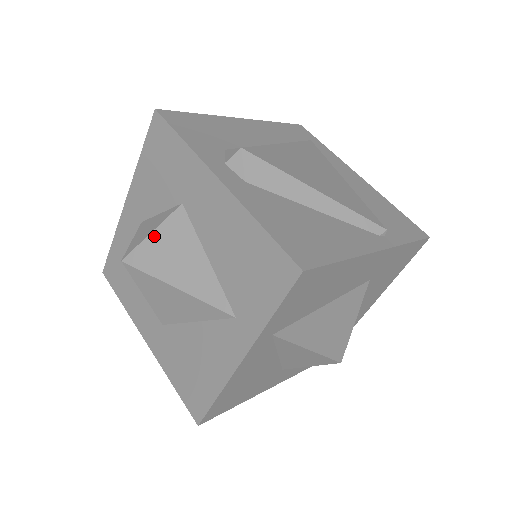
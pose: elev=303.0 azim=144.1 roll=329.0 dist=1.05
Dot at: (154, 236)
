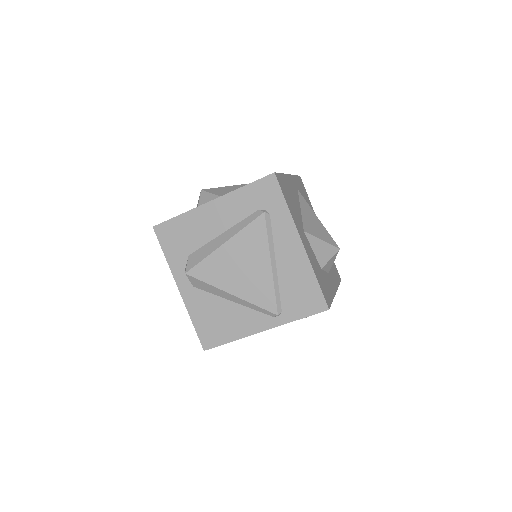
Dot at: occluded
